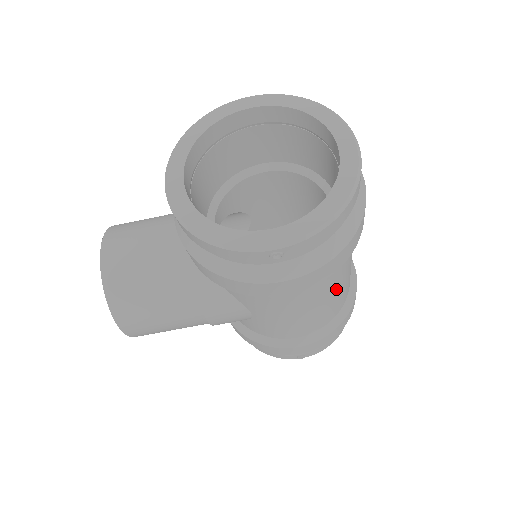
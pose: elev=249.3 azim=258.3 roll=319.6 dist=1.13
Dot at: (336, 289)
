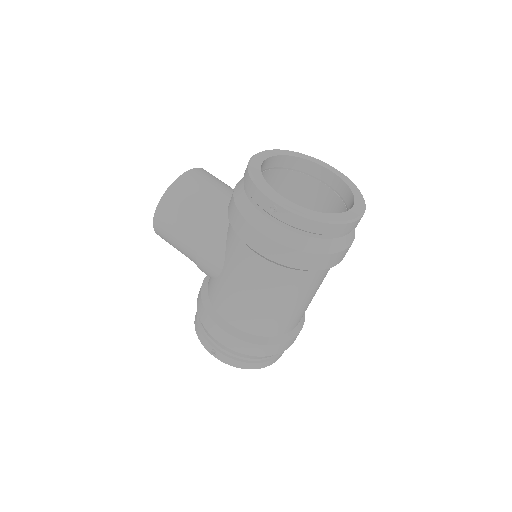
Dot at: (278, 301)
